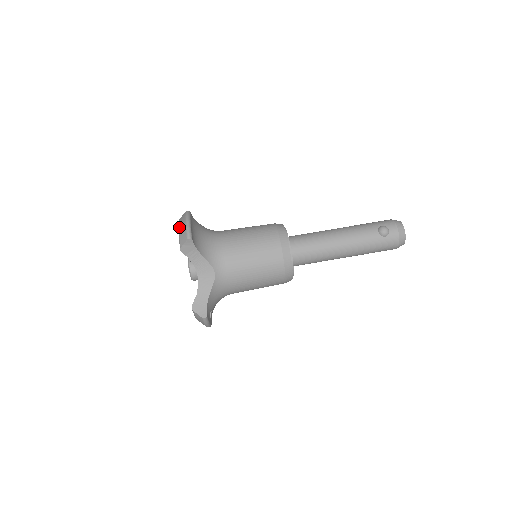
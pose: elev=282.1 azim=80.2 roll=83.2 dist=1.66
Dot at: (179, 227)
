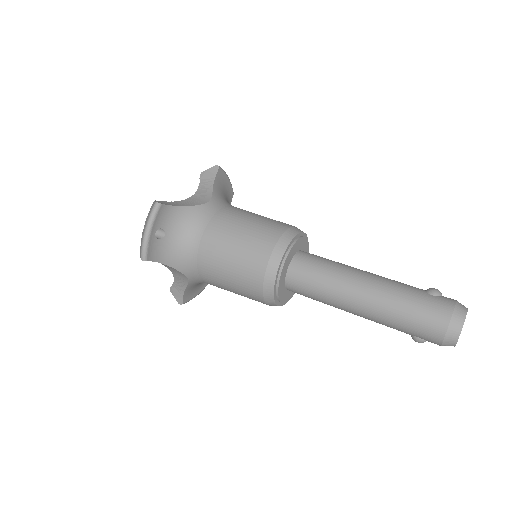
Dot at: occluded
